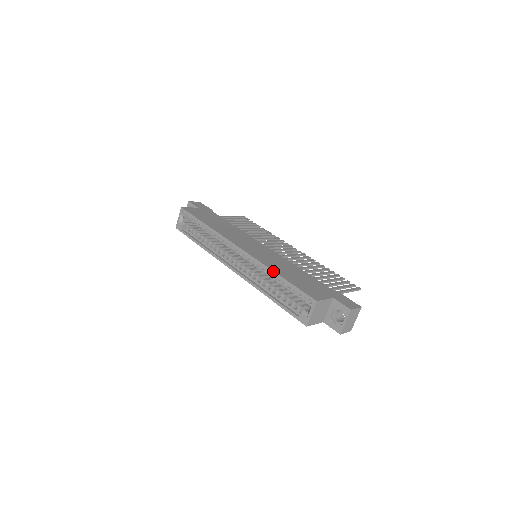
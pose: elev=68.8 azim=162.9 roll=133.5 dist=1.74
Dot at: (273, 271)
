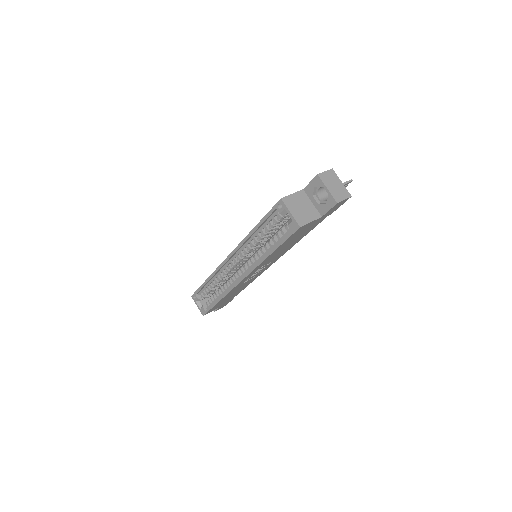
Dot at: (249, 233)
